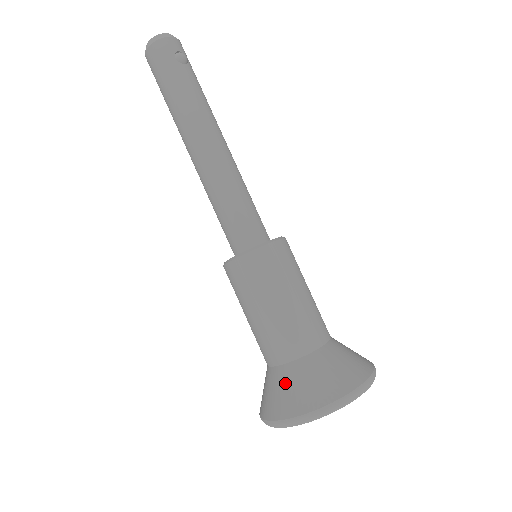
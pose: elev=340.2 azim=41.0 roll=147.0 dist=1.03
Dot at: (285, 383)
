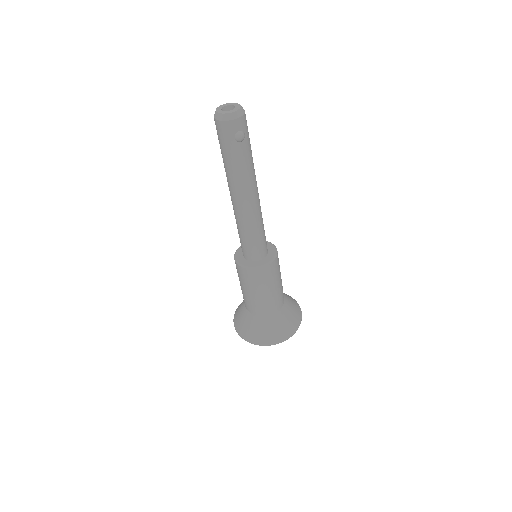
Dot at: (247, 322)
